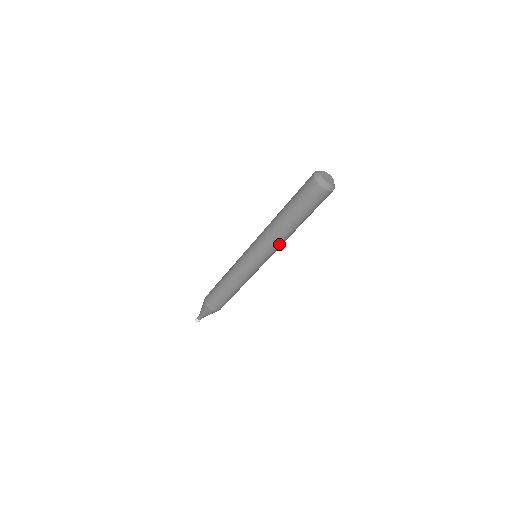
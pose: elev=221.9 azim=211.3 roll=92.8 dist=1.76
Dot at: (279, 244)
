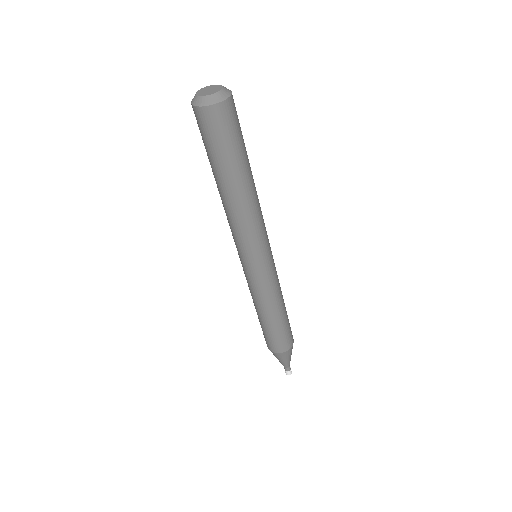
Dot at: (256, 219)
